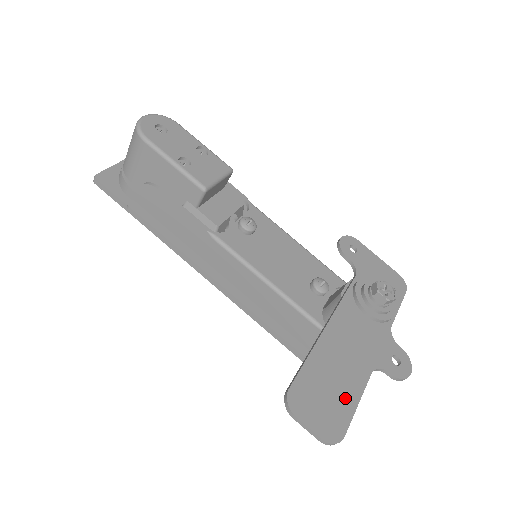
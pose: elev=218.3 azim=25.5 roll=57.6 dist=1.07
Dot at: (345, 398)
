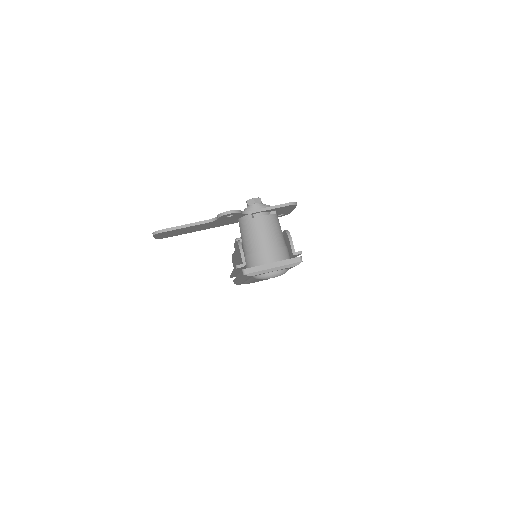
Dot at: occluded
